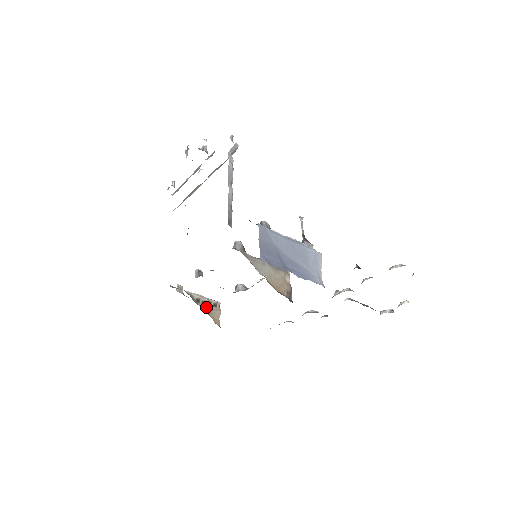
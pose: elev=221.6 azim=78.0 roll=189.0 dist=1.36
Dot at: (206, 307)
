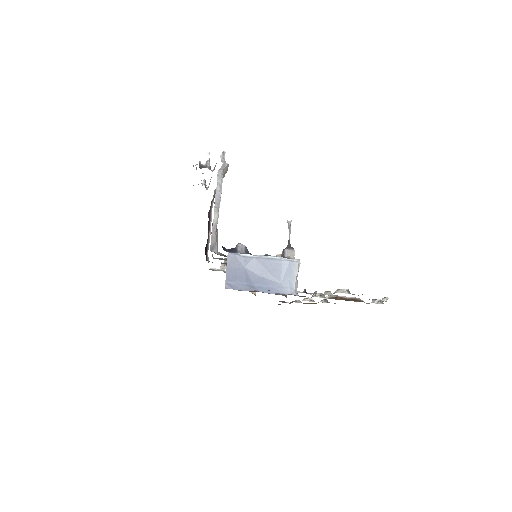
Dot at: occluded
